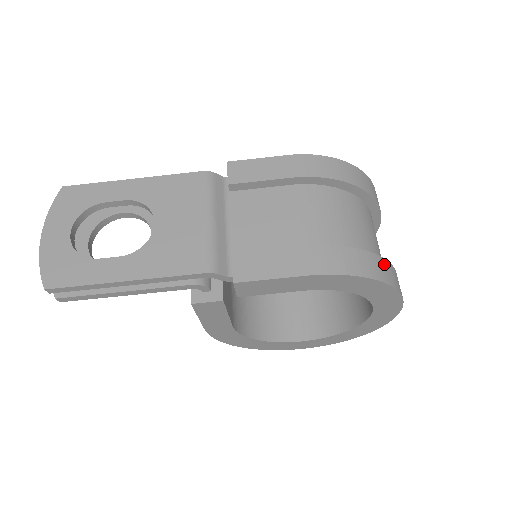
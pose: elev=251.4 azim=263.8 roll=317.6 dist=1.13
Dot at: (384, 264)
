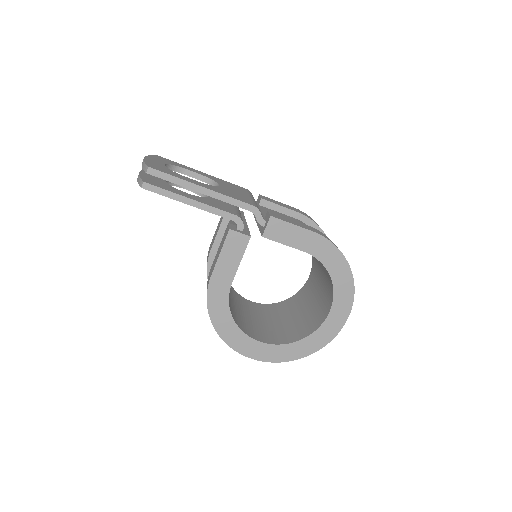
Dot at: occluded
